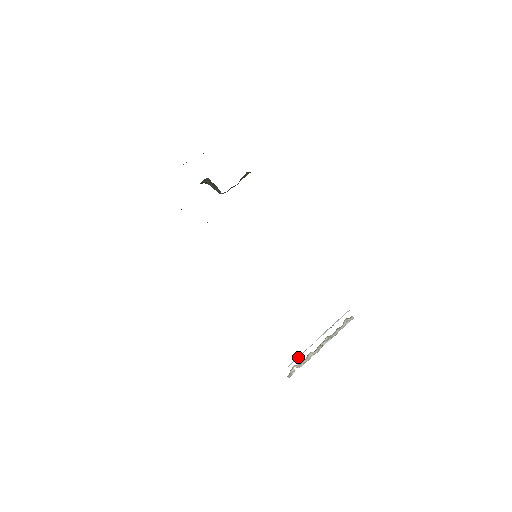
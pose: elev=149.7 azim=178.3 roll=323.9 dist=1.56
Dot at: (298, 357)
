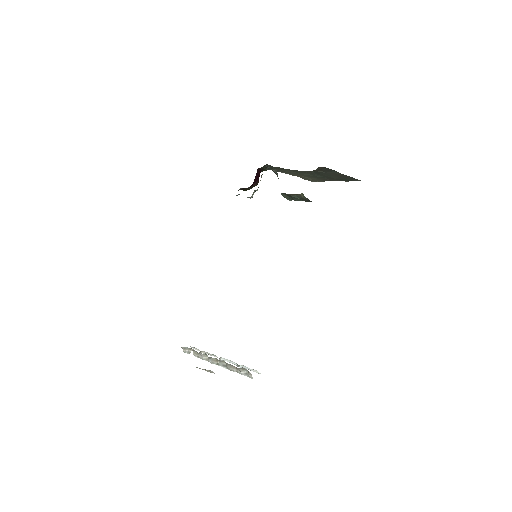
Dot at: (204, 352)
